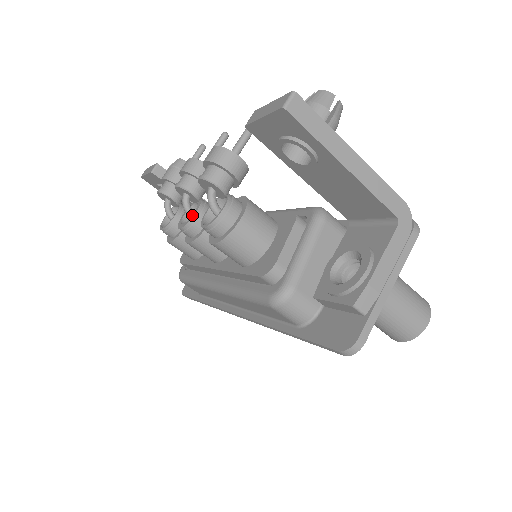
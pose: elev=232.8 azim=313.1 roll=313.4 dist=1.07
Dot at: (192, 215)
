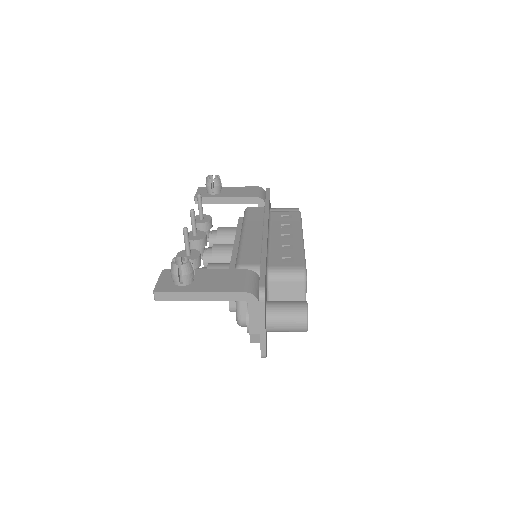
Dot at: (204, 265)
